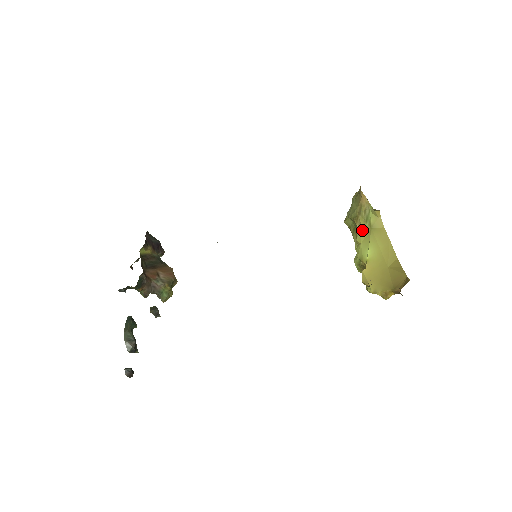
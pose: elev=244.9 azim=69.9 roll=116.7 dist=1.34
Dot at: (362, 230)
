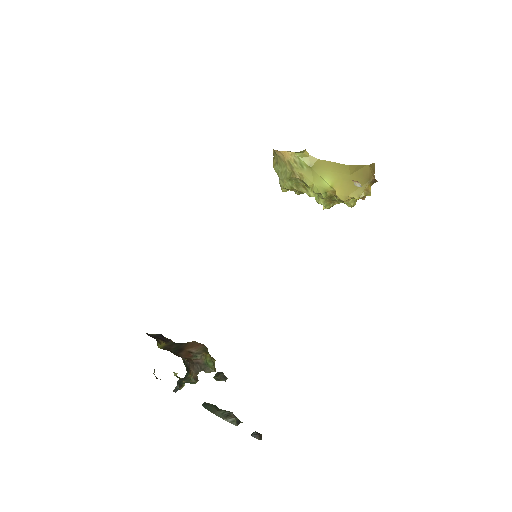
Dot at: (305, 175)
